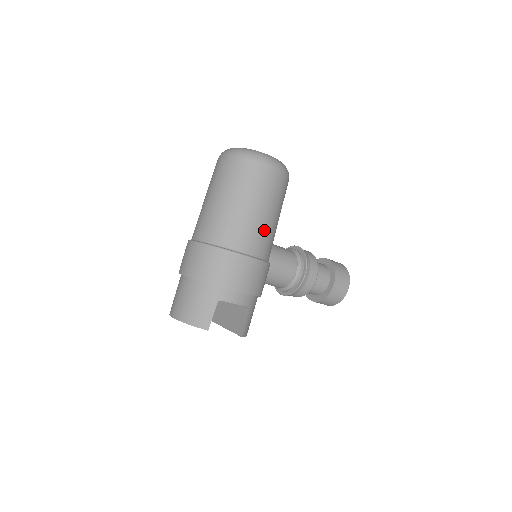
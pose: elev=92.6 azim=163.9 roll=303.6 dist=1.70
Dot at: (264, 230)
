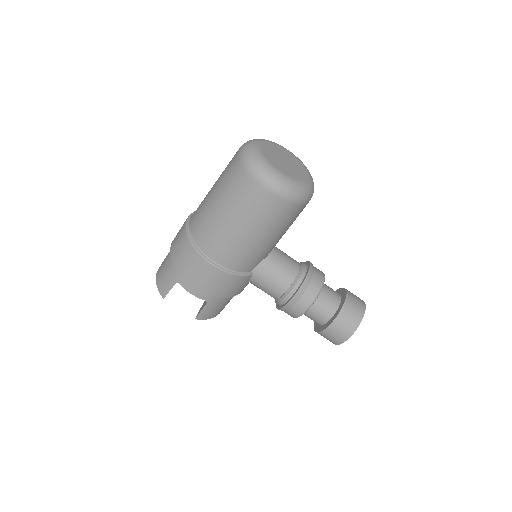
Dot at: (238, 246)
